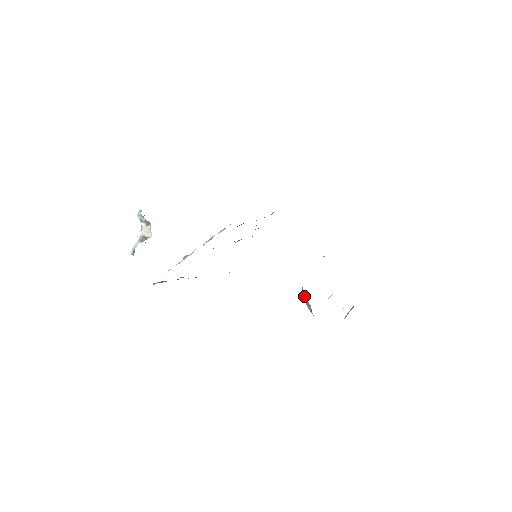
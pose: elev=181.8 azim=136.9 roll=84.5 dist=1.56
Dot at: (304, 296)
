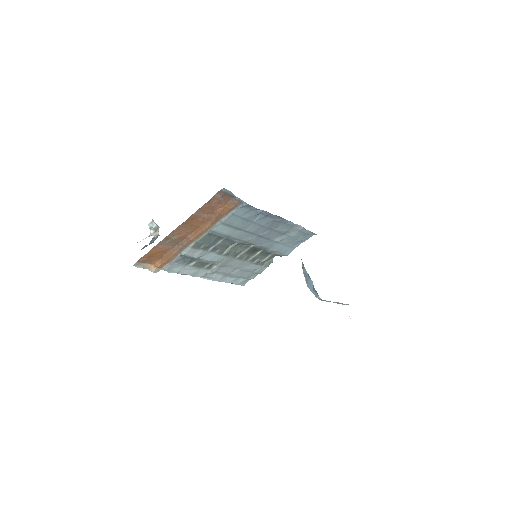
Dot at: (305, 275)
